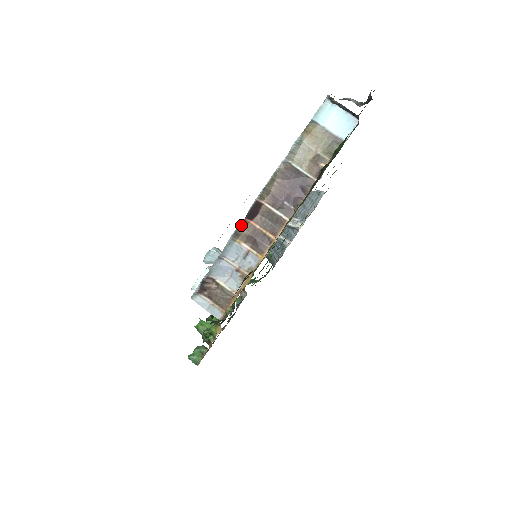
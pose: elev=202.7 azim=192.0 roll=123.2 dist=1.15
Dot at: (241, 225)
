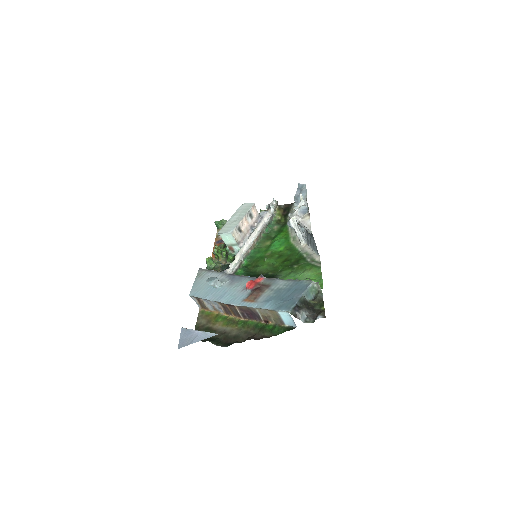
Dot at: (221, 303)
